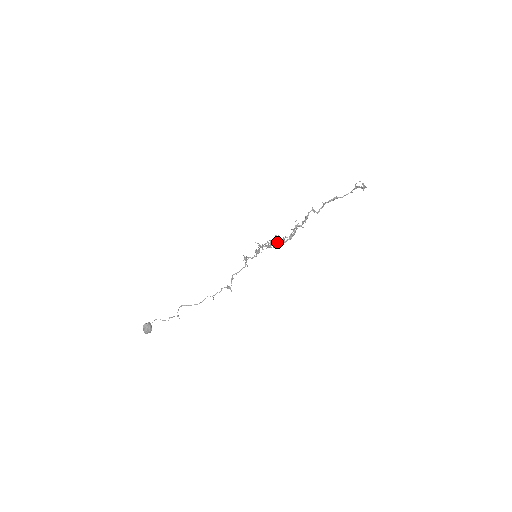
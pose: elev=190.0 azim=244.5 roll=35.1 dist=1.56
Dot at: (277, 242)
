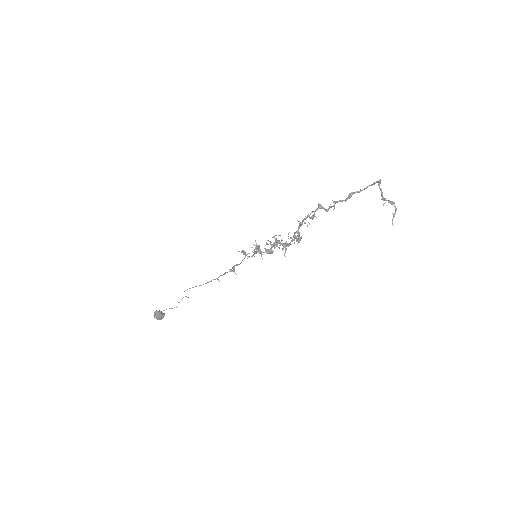
Dot at: (278, 235)
